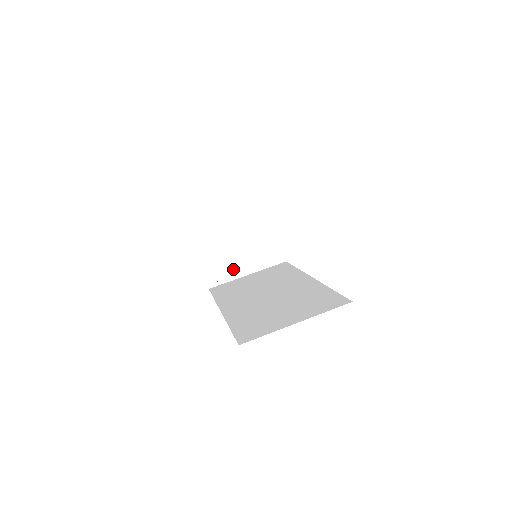
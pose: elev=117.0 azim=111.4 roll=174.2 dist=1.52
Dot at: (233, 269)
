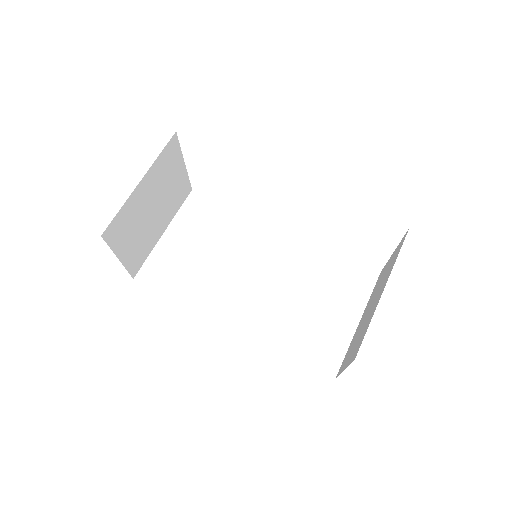
Dot at: (151, 239)
